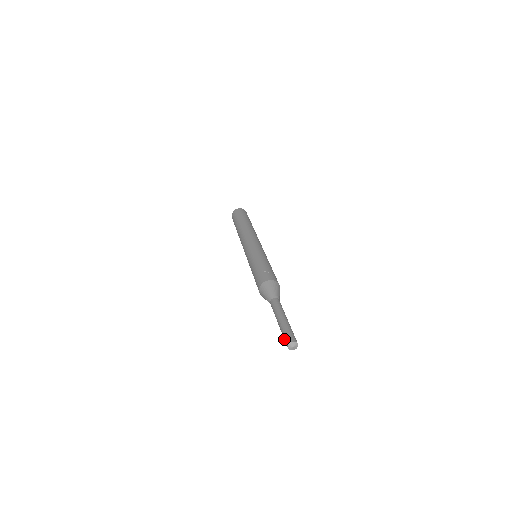
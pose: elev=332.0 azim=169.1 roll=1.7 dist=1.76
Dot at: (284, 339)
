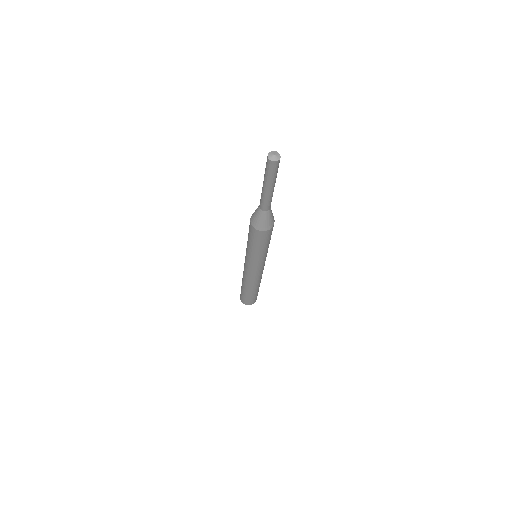
Dot at: (266, 163)
